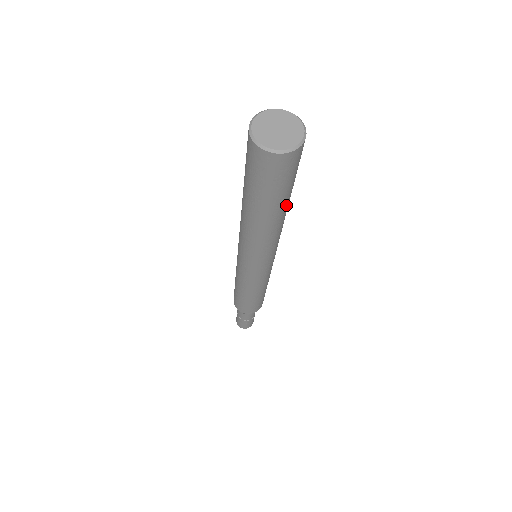
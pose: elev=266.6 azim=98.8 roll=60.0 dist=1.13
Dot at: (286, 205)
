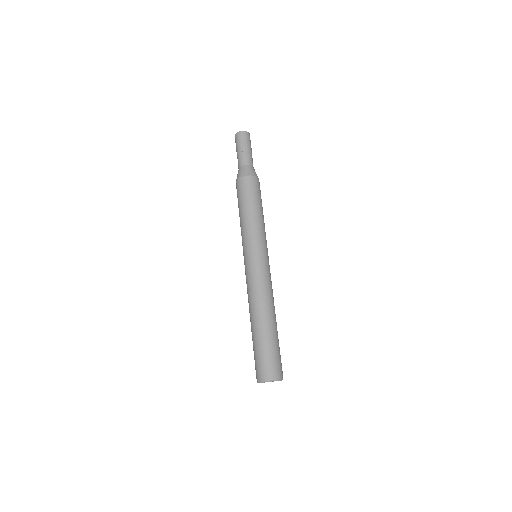
Dot at: occluded
